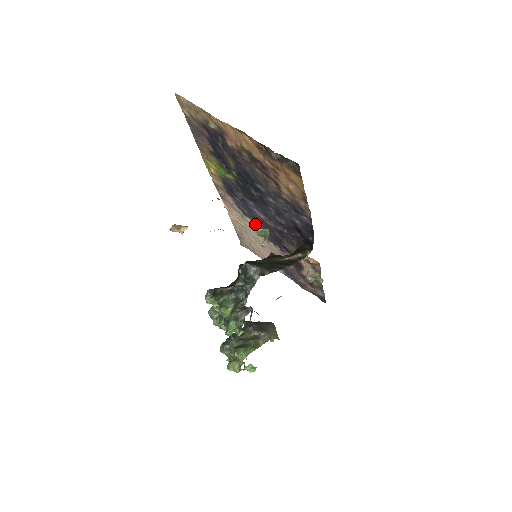
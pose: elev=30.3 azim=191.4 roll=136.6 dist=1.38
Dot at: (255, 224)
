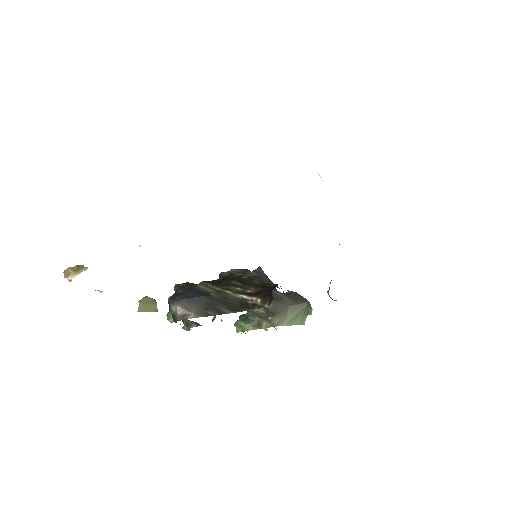
Dot at: occluded
